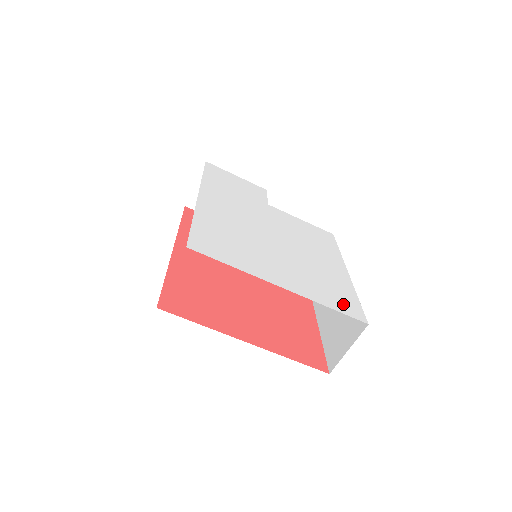
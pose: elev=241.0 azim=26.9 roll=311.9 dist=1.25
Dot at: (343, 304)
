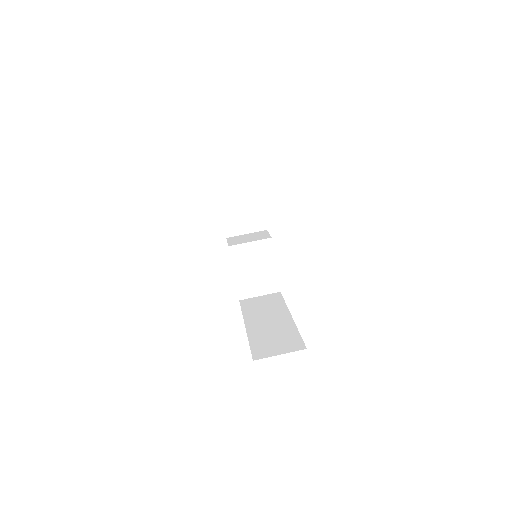
Dot at: occluded
